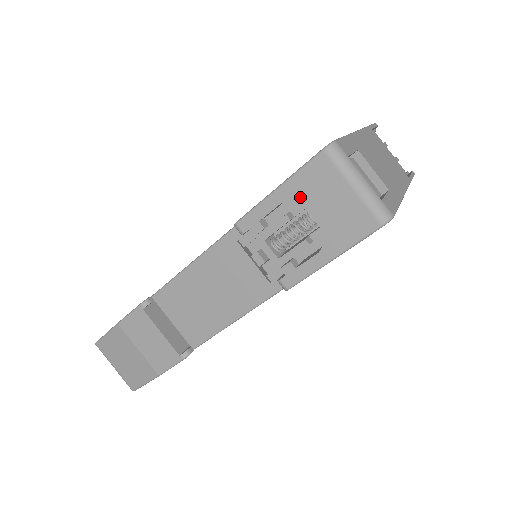
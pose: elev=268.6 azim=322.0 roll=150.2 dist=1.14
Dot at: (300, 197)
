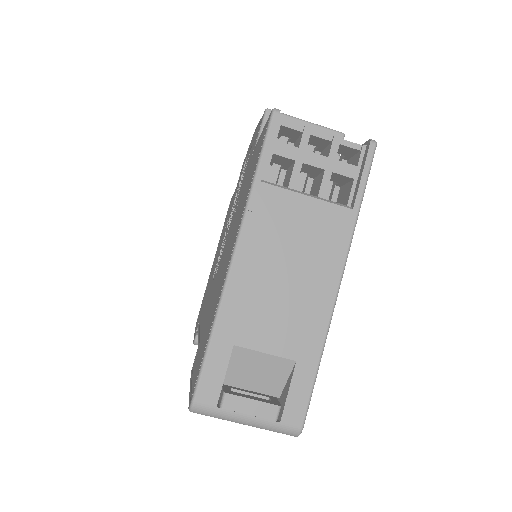
Dot at: occluded
